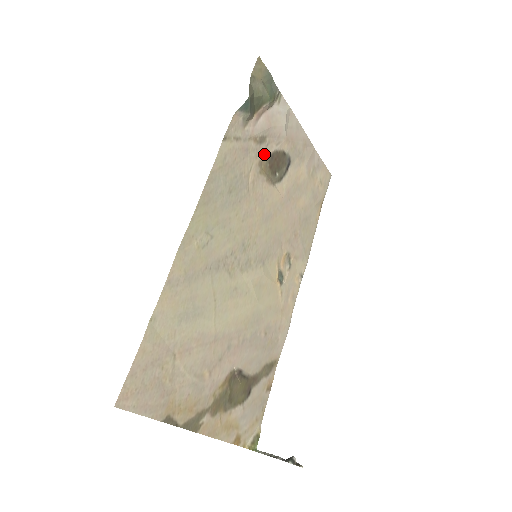
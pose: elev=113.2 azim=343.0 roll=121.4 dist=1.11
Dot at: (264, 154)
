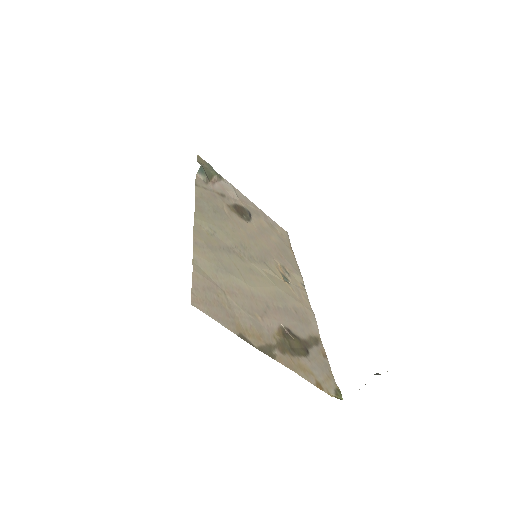
Dot at: (228, 203)
